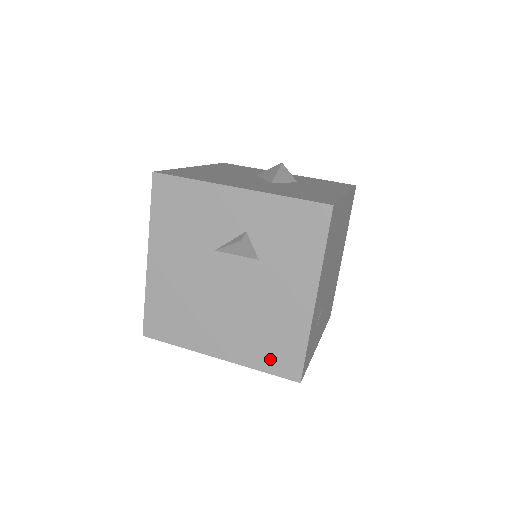
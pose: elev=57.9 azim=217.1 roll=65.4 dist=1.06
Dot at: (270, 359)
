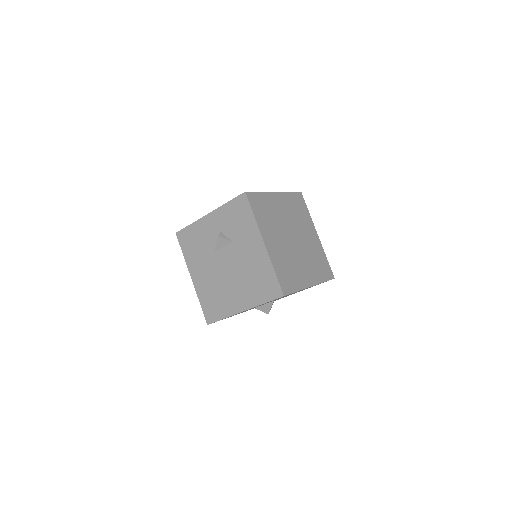
Dot at: (264, 293)
